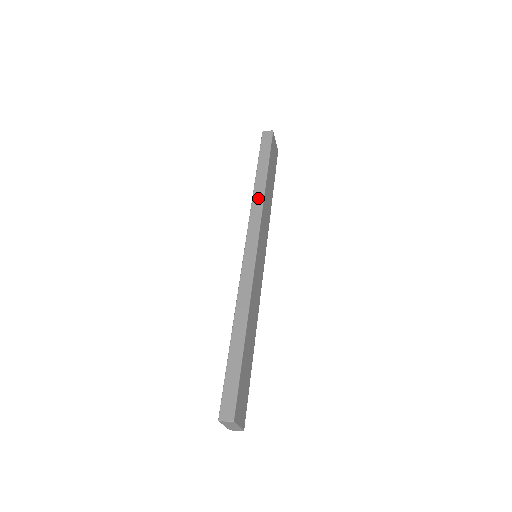
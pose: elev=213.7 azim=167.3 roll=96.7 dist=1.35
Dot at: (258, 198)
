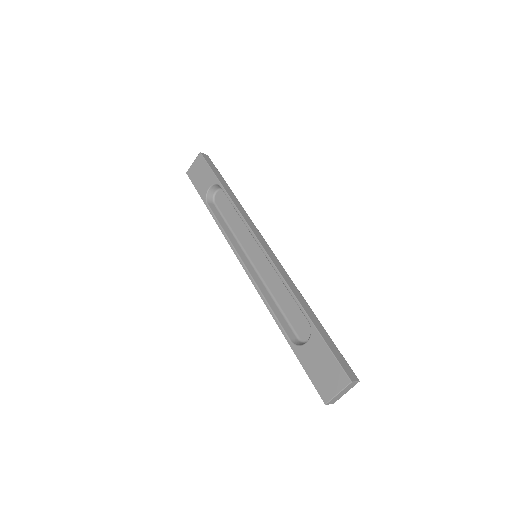
Dot at: (240, 206)
